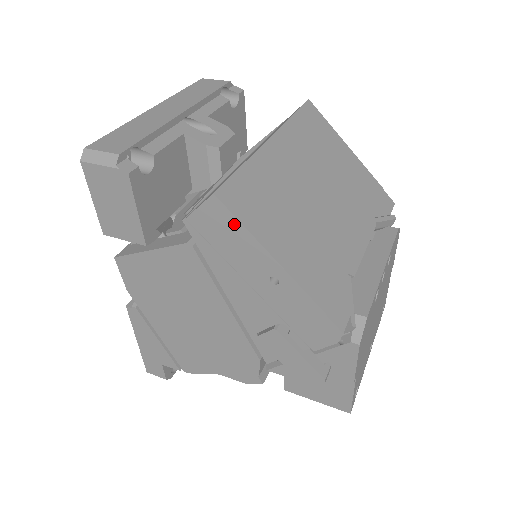
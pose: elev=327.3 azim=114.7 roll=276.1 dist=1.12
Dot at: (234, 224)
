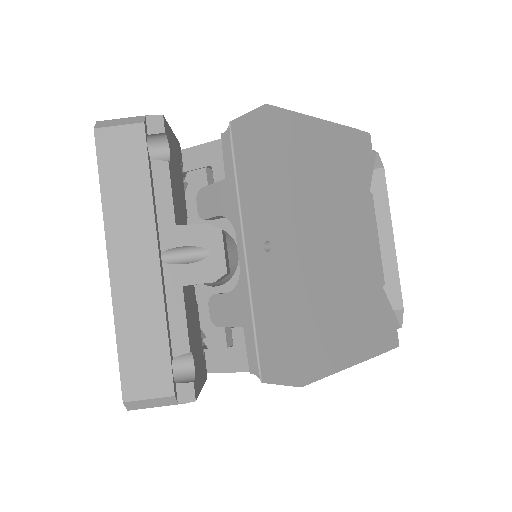
Dot at: (318, 378)
